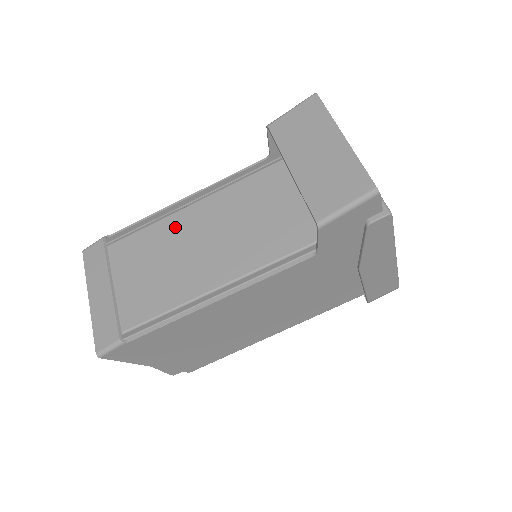
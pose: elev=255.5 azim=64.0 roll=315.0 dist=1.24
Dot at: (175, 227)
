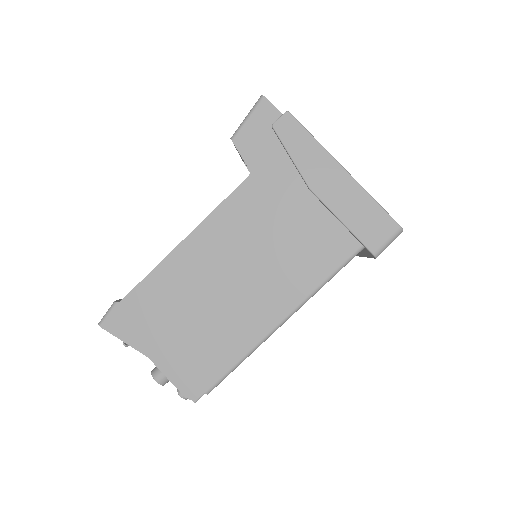
Dot at: occluded
